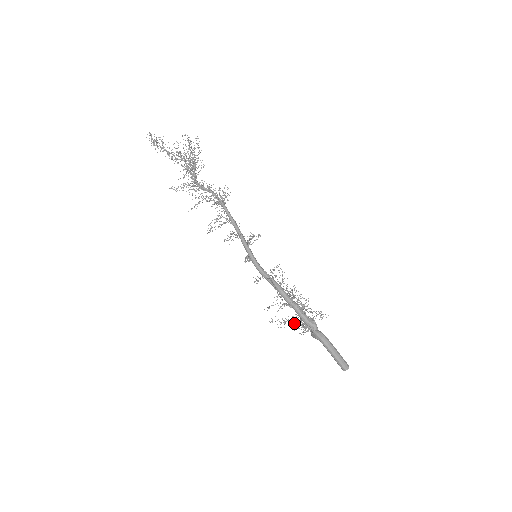
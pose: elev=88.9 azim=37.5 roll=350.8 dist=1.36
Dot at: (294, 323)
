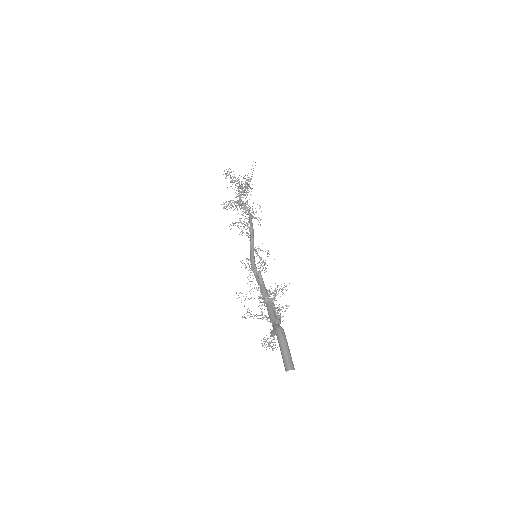
Dot at: occluded
